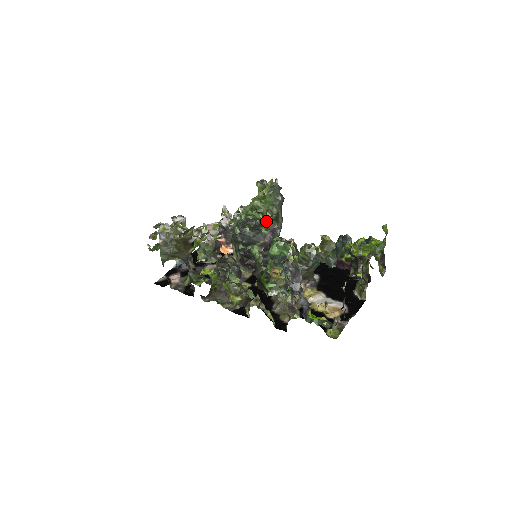
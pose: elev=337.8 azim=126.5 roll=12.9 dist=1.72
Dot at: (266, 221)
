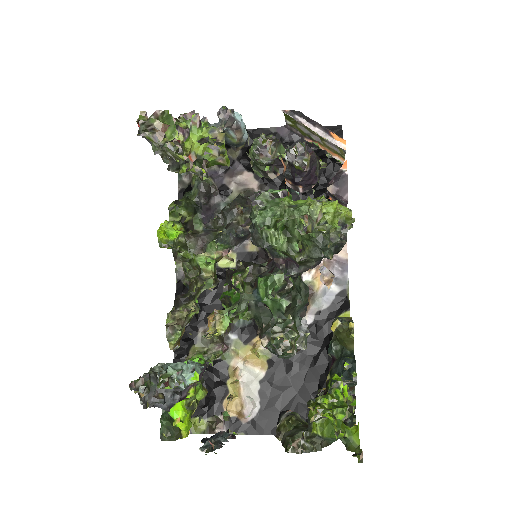
Dot at: (285, 251)
